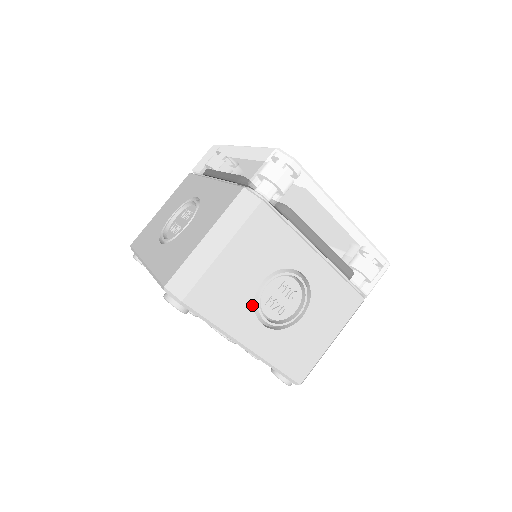
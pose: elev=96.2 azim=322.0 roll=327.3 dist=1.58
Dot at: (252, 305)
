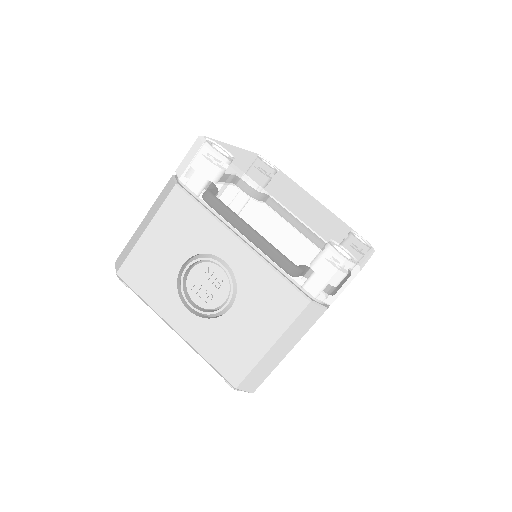
Dot at: (175, 287)
